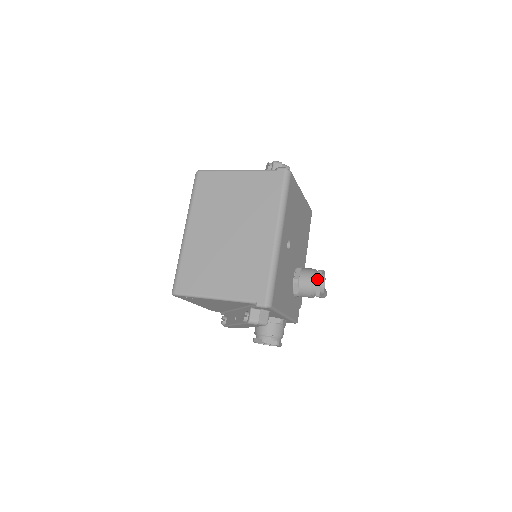
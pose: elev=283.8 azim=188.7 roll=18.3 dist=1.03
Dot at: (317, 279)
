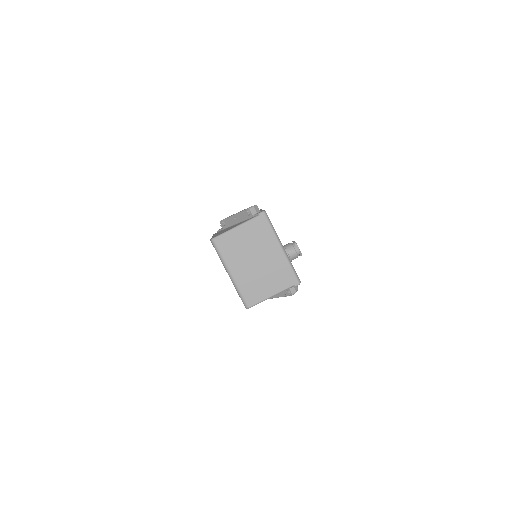
Dot at: (298, 249)
